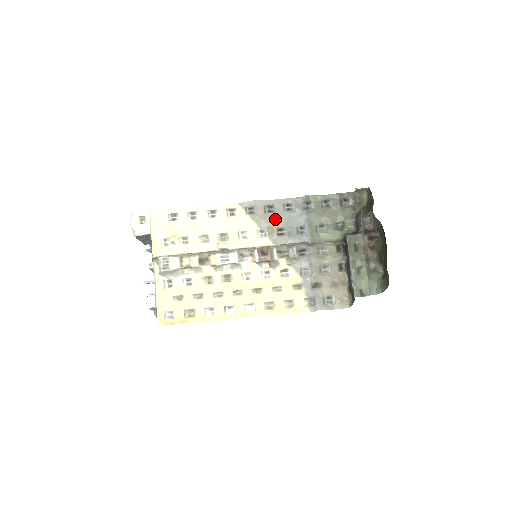
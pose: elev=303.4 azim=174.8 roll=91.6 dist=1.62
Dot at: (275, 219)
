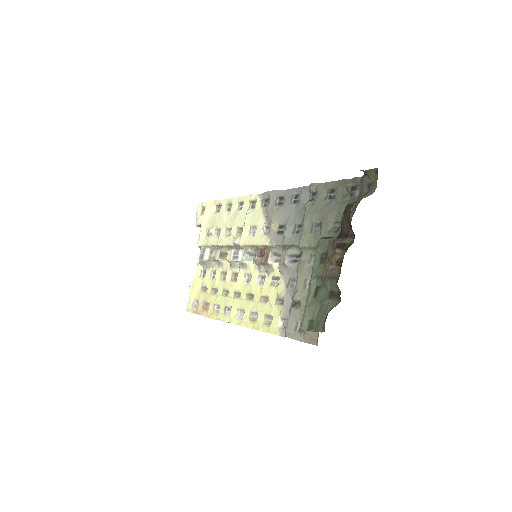
Dot at: (280, 213)
